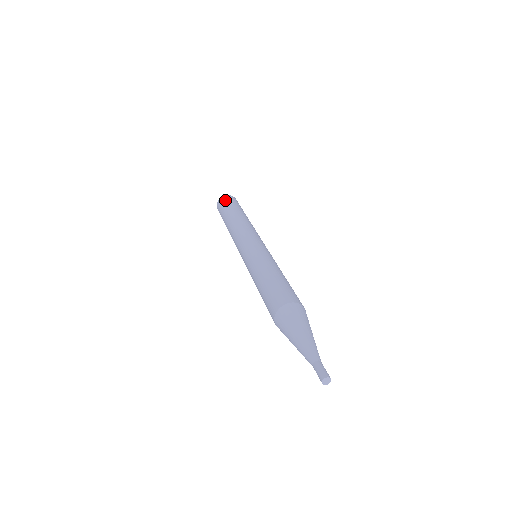
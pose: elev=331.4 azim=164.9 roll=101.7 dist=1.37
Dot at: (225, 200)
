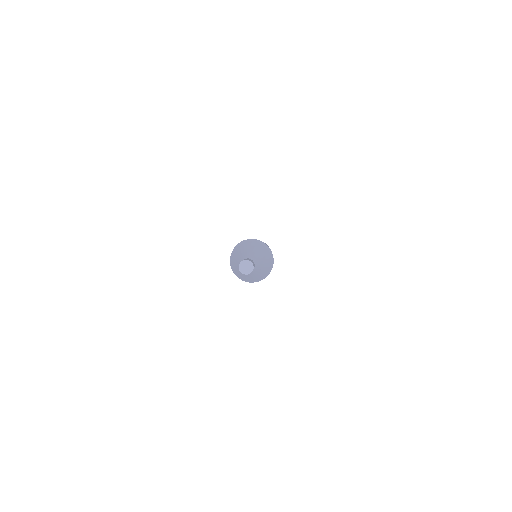
Dot at: occluded
